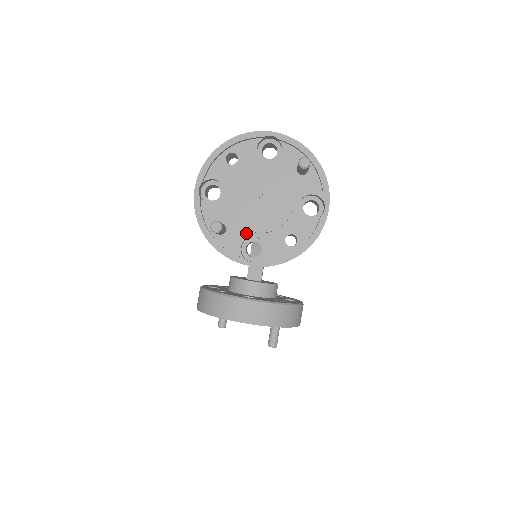
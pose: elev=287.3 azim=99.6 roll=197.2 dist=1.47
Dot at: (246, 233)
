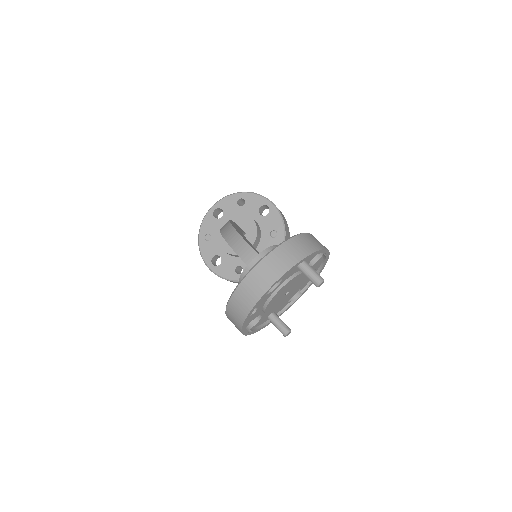
Dot at: occluded
